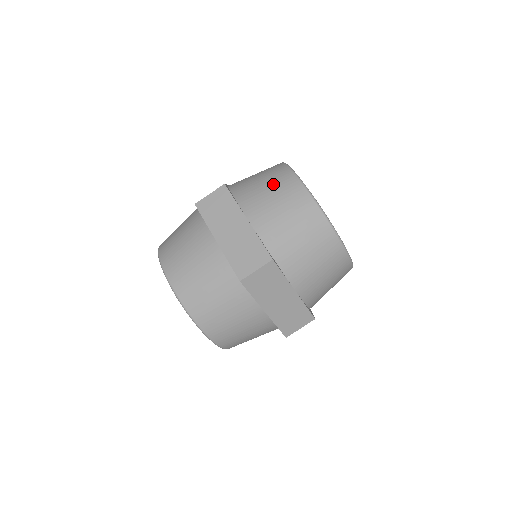
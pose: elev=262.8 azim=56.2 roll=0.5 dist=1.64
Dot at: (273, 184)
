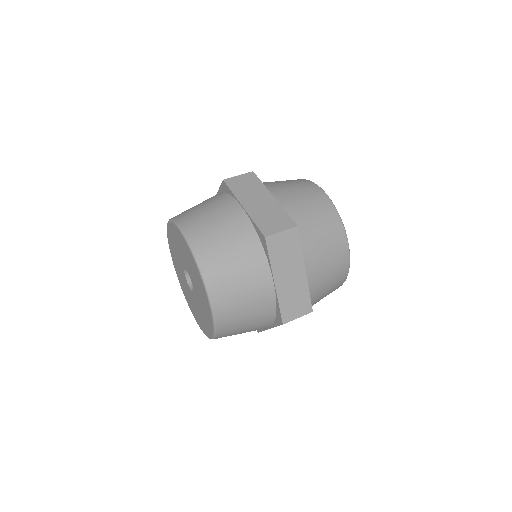
Dot at: (294, 183)
